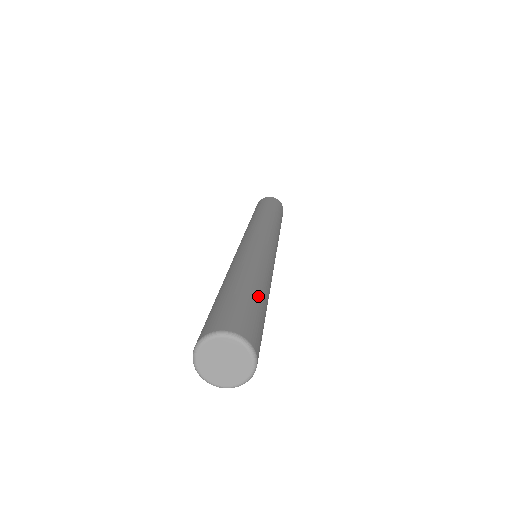
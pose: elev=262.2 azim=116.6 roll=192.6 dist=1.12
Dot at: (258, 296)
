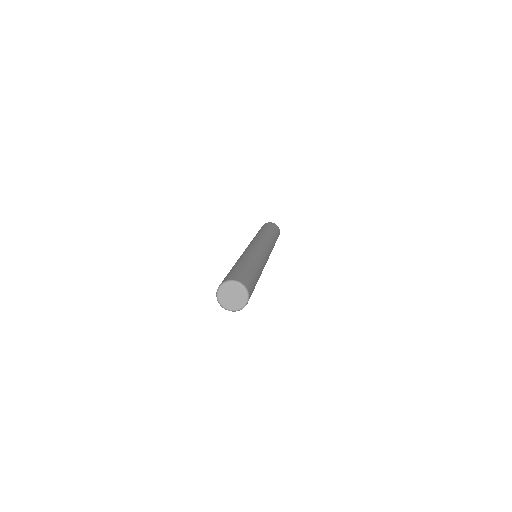
Dot at: (256, 276)
